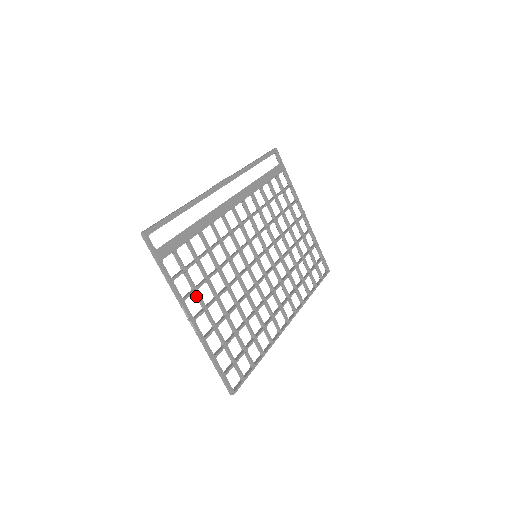
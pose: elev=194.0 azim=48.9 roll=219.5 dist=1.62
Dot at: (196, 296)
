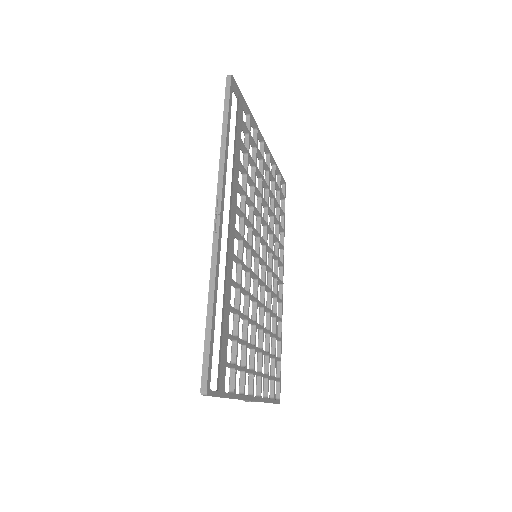
Dot at: occluded
